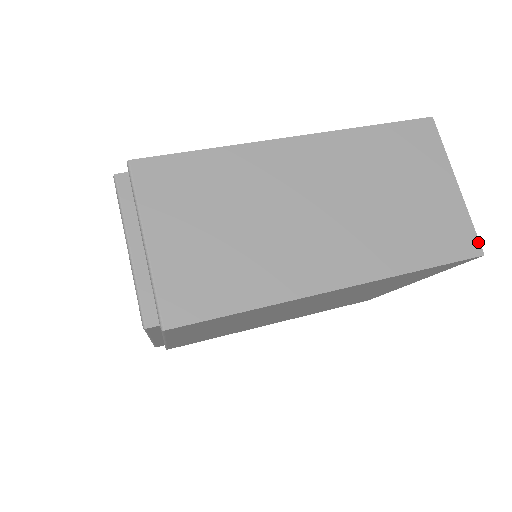
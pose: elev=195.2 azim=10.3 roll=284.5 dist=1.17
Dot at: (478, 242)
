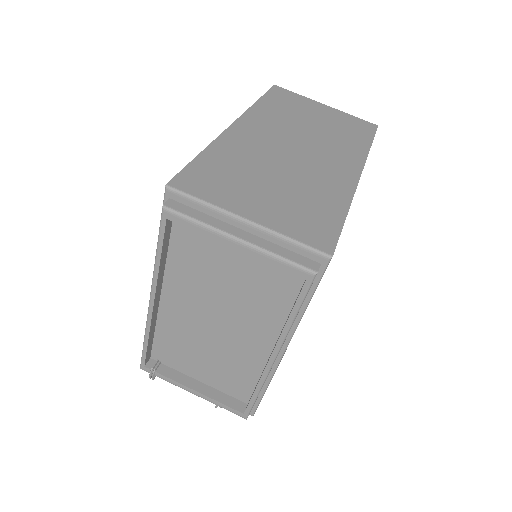
Dot at: (368, 122)
